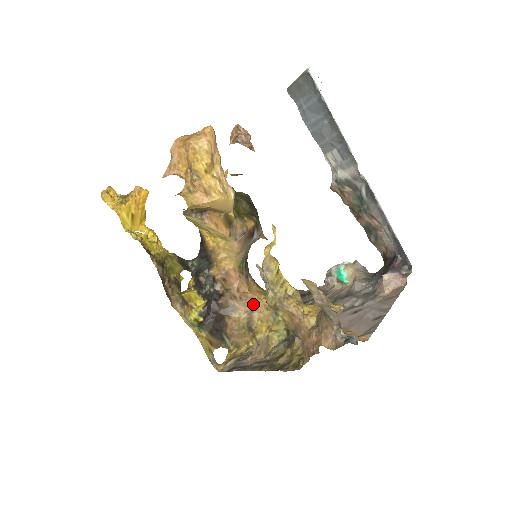
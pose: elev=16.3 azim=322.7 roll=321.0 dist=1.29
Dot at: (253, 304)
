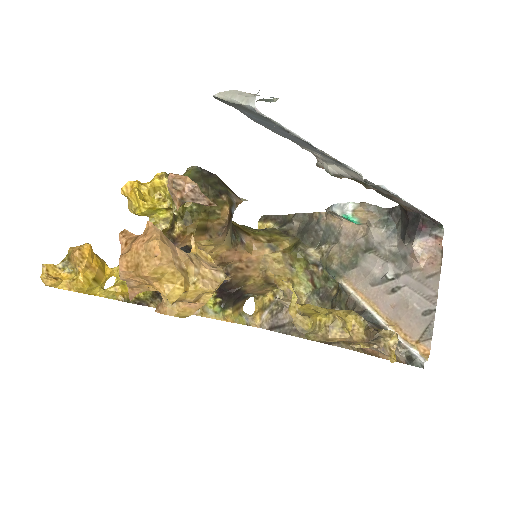
Dot at: (262, 264)
